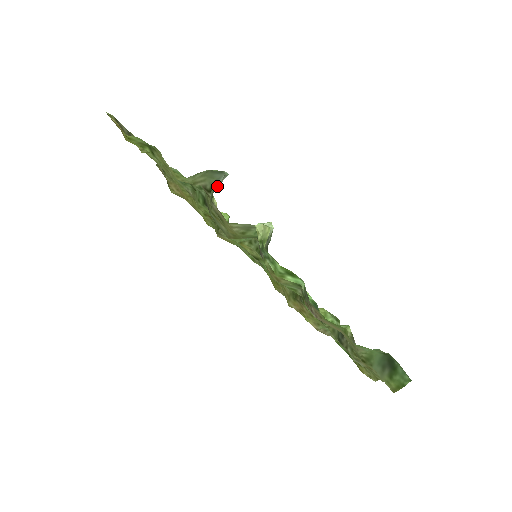
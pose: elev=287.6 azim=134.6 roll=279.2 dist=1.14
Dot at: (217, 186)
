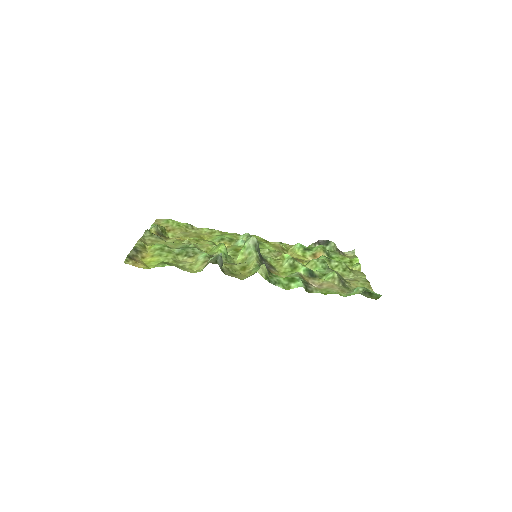
Dot at: (222, 265)
